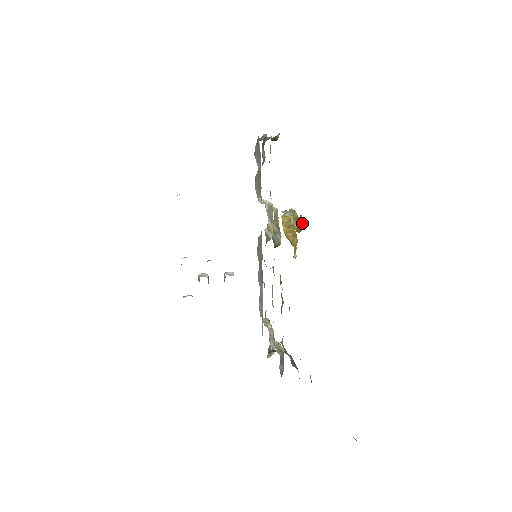
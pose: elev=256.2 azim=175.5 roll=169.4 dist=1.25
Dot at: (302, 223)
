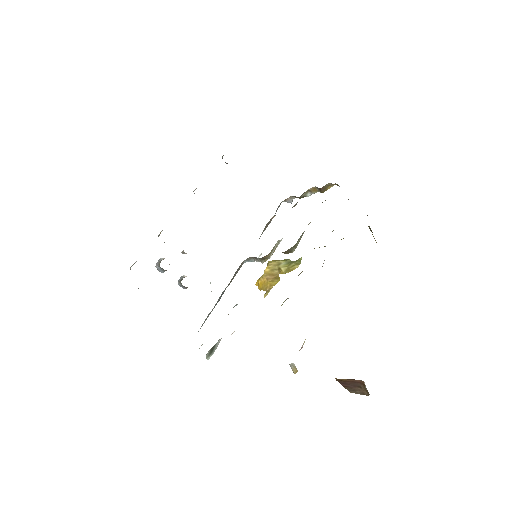
Dot at: occluded
